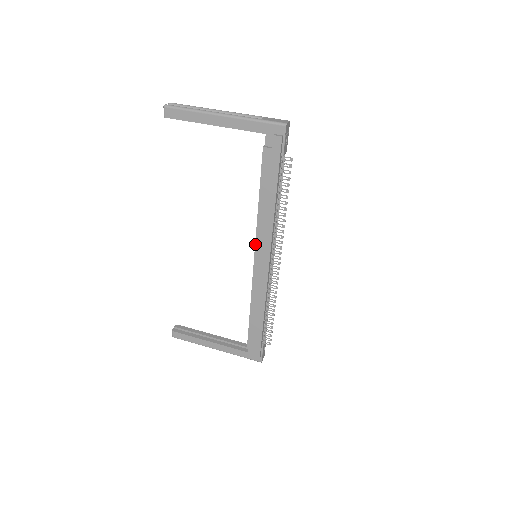
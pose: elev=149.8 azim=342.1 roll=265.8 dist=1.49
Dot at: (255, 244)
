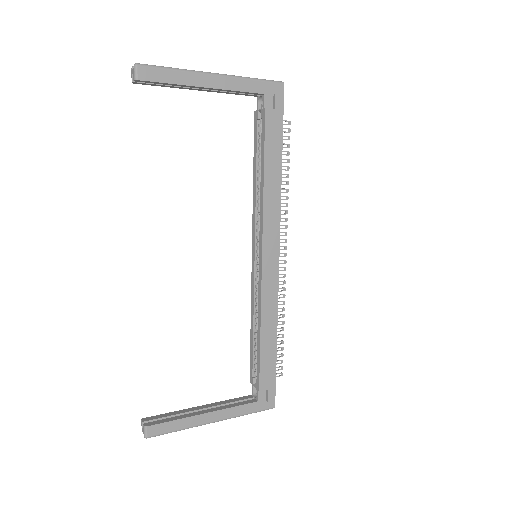
Dot at: (262, 234)
